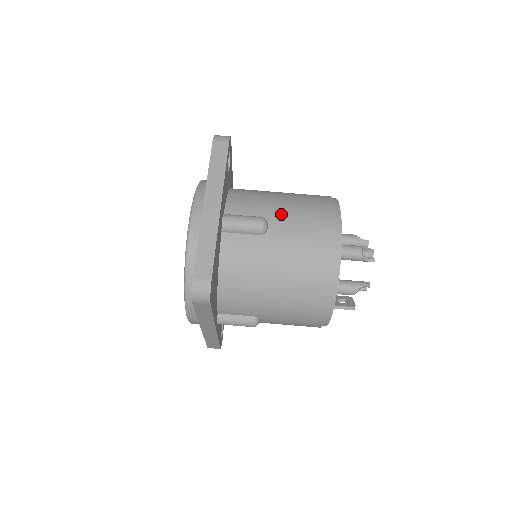
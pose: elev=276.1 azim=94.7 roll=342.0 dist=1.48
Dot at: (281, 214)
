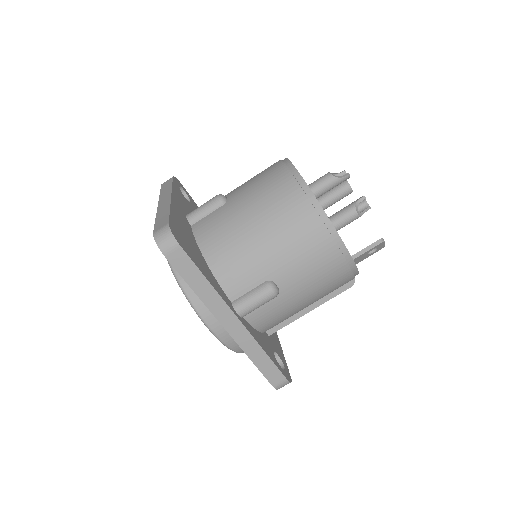
Dot at: (236, 188)
